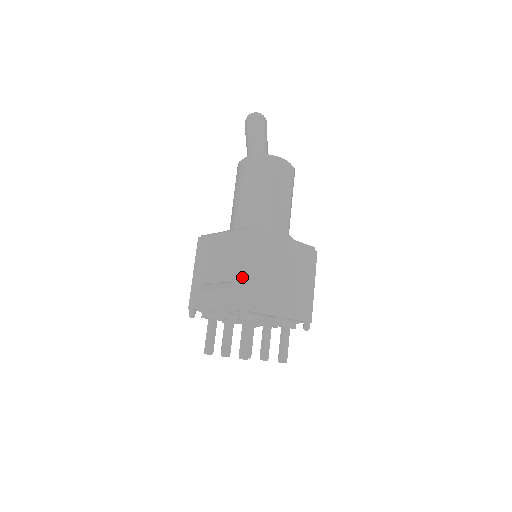
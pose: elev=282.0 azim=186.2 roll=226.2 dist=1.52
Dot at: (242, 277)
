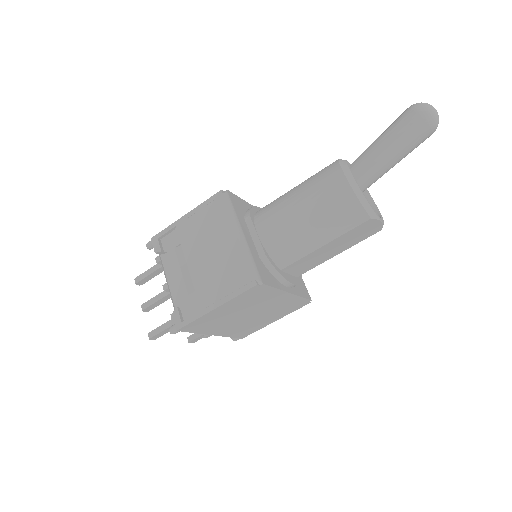
Dot at: (204, 306)
